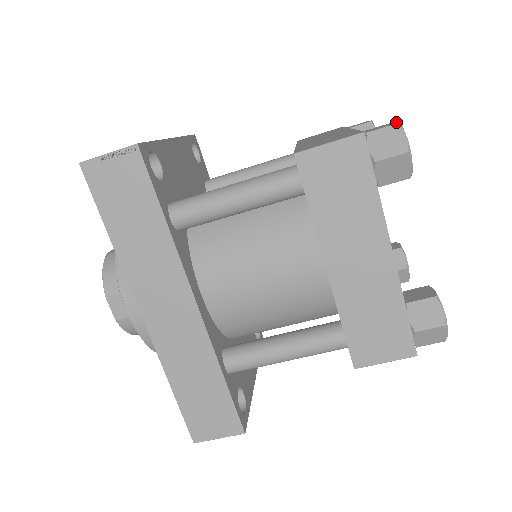
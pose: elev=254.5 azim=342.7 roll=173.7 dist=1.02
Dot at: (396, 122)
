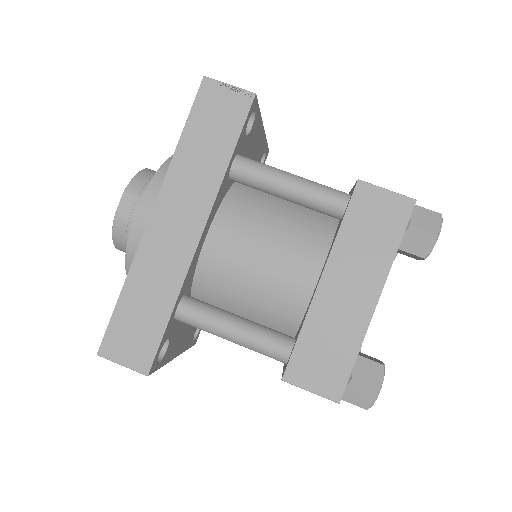
Dot at: occluded
